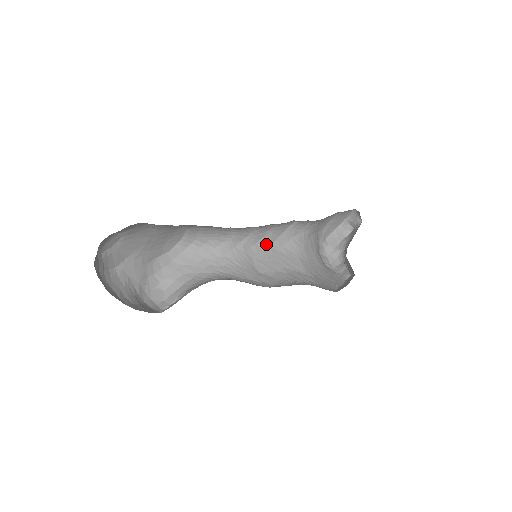
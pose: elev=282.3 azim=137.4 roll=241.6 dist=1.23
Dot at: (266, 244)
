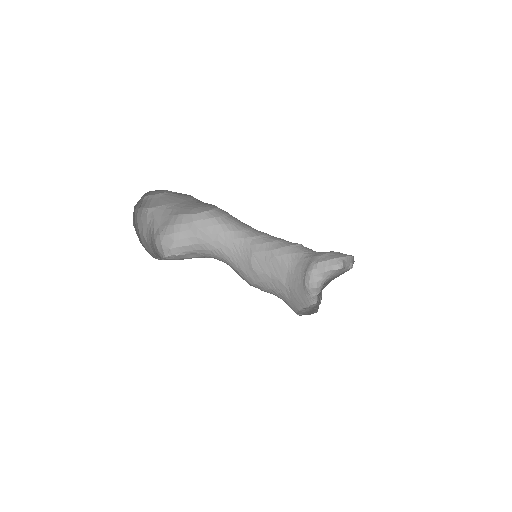
Dot at: (270, 248)
